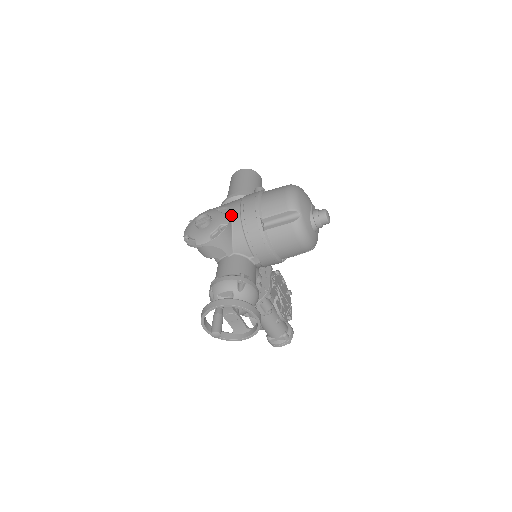
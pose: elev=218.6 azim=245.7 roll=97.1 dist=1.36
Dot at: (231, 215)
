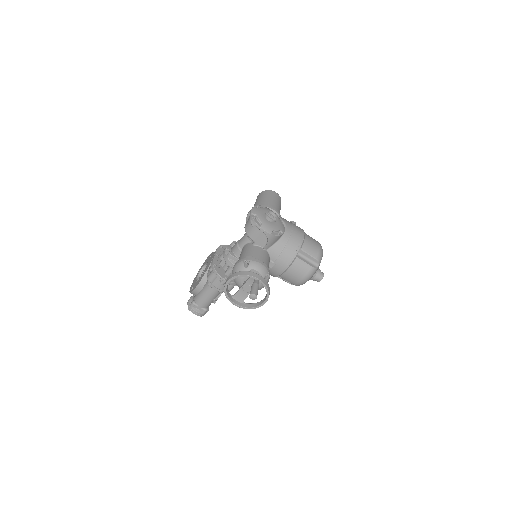
Dot at: (284, 228)
